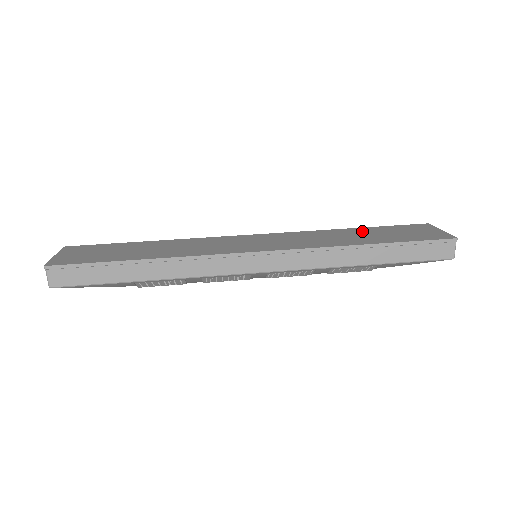
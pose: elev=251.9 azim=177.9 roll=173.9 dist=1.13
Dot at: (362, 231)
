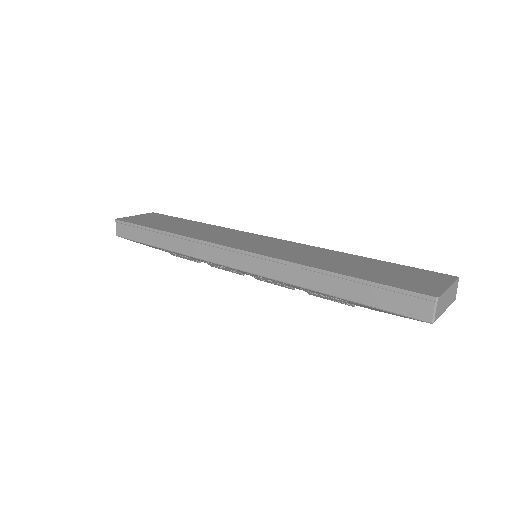
Dot at: (362, 261)
